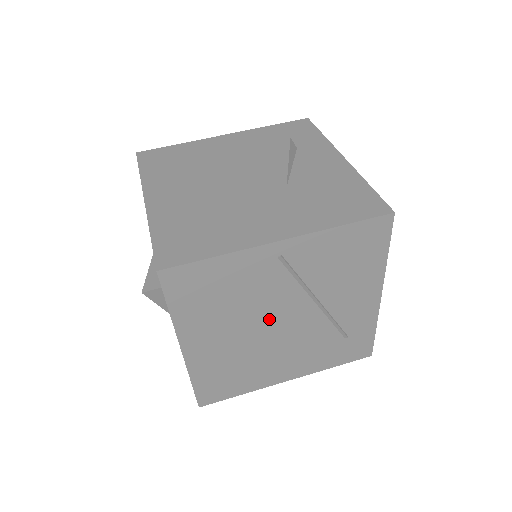
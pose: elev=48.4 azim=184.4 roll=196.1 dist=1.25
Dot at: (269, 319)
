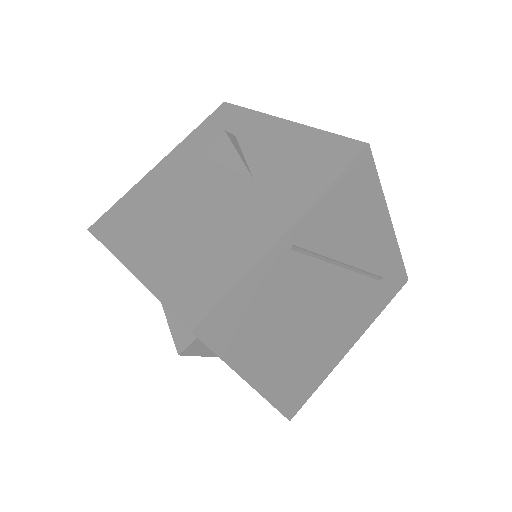
Dot at: (310, 307)
